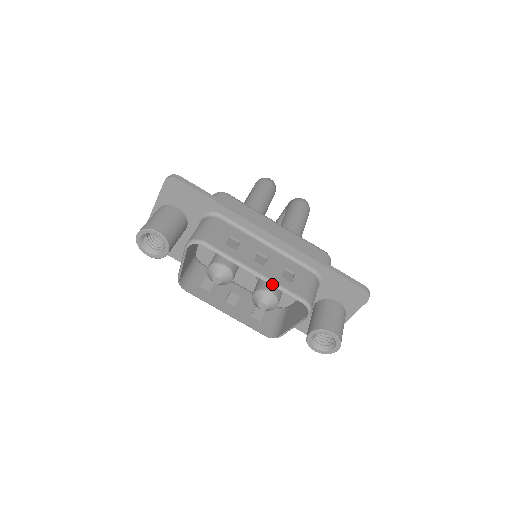
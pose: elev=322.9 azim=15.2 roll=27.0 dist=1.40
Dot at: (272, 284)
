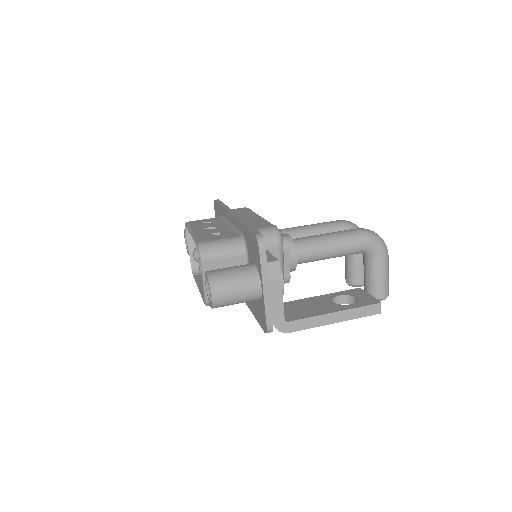
Dot at: (193, 237)
